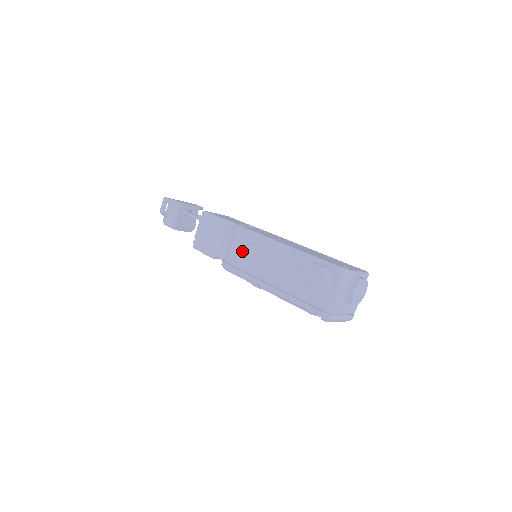
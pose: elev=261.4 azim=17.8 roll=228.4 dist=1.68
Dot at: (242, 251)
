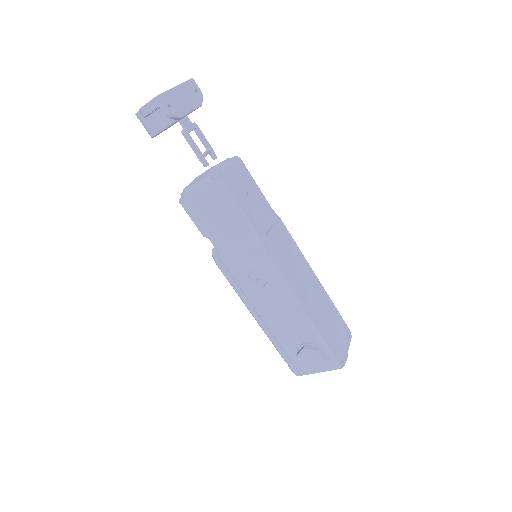
Dot at: (249, 271)
